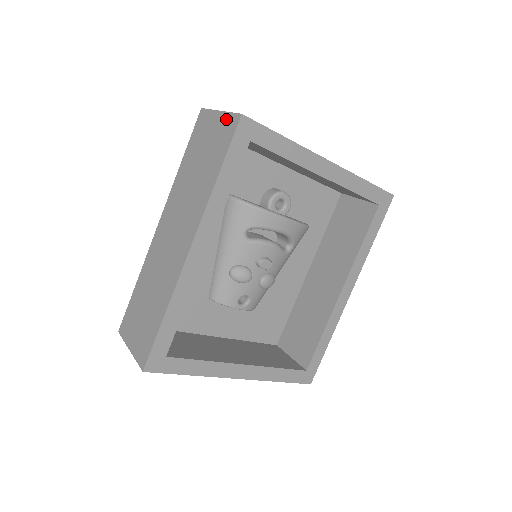
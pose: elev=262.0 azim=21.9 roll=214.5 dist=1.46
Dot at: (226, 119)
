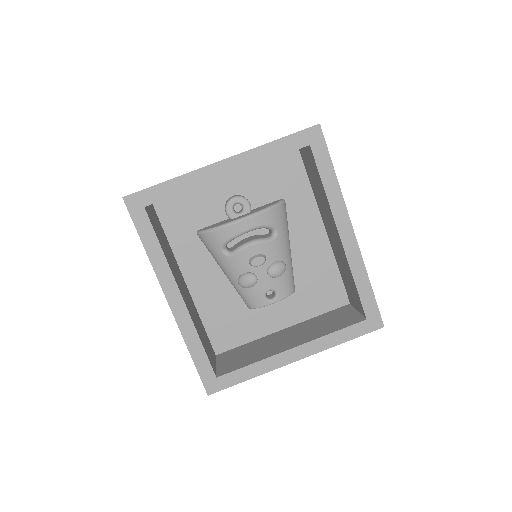
Dot at: occluded
